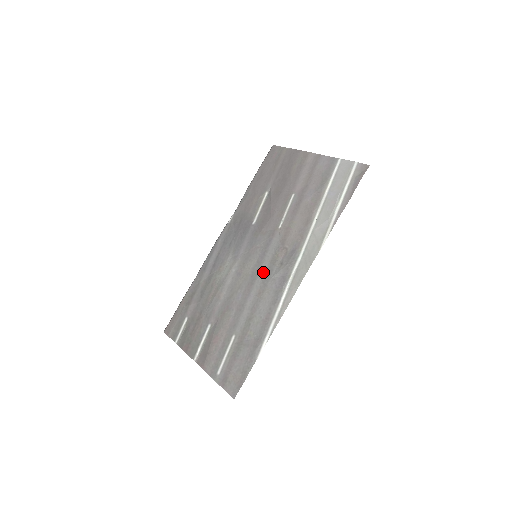
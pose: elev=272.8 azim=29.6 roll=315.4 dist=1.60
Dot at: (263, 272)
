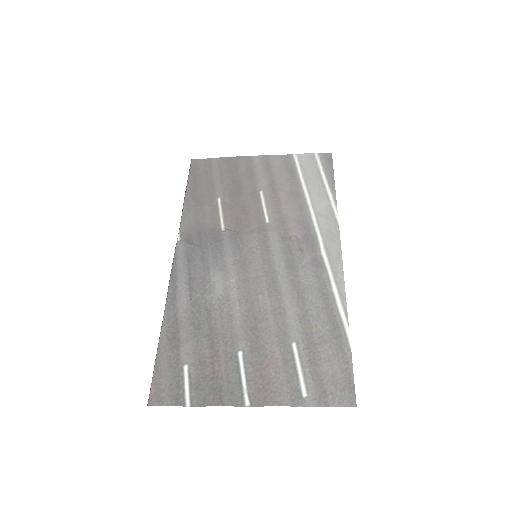
Dot at: (282, 266)
